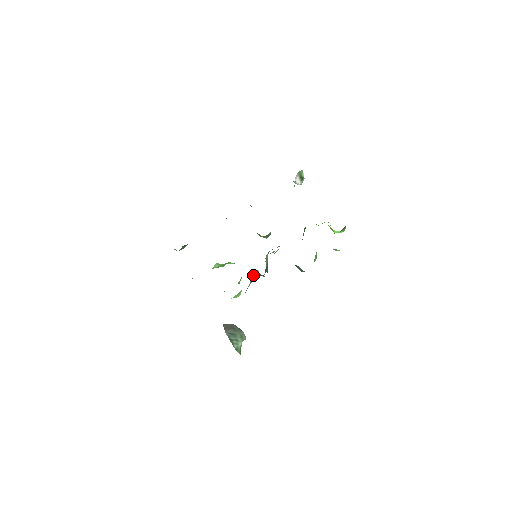
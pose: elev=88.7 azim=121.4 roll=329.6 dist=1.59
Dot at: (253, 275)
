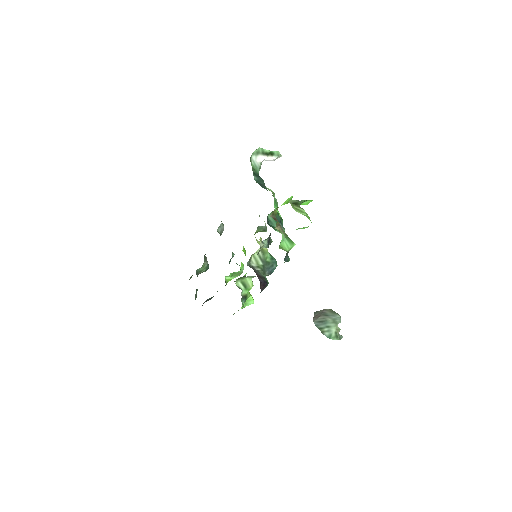
Dot at: (250, 280)
